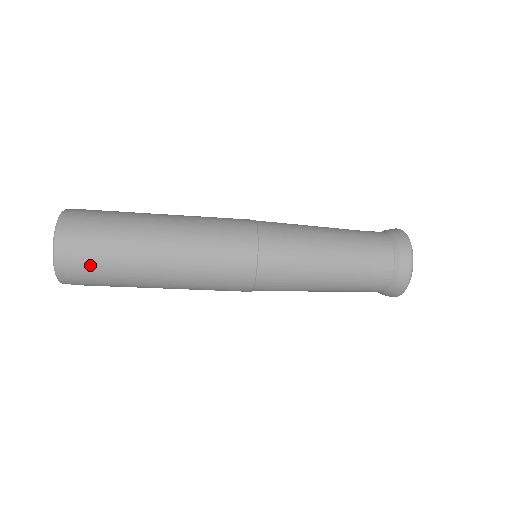
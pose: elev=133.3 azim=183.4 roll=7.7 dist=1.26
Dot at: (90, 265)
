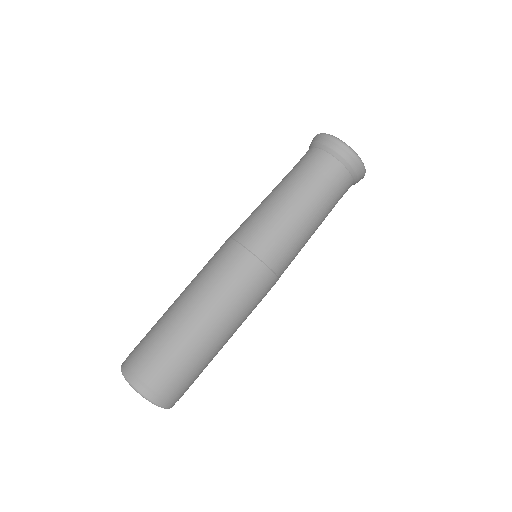
Dot at: (163, 372)
